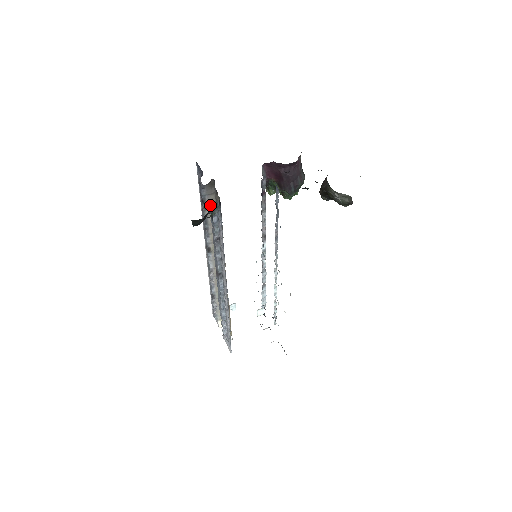
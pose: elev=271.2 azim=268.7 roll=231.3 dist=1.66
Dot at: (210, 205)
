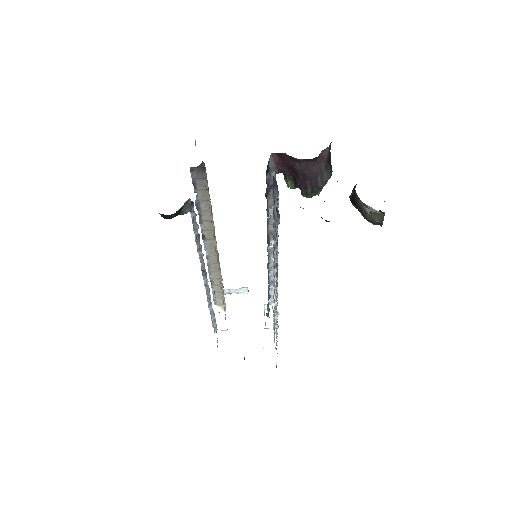
Dot at: (202, 190)
